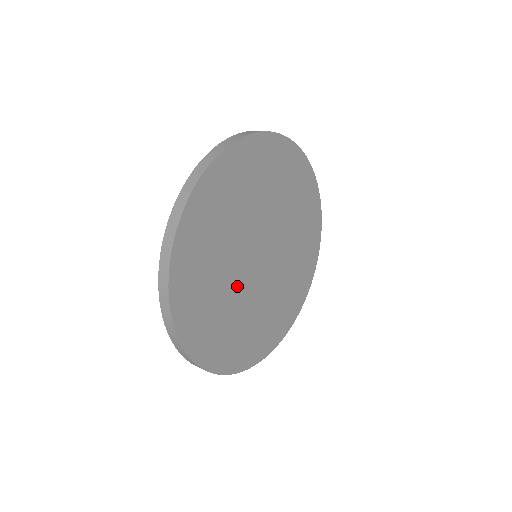
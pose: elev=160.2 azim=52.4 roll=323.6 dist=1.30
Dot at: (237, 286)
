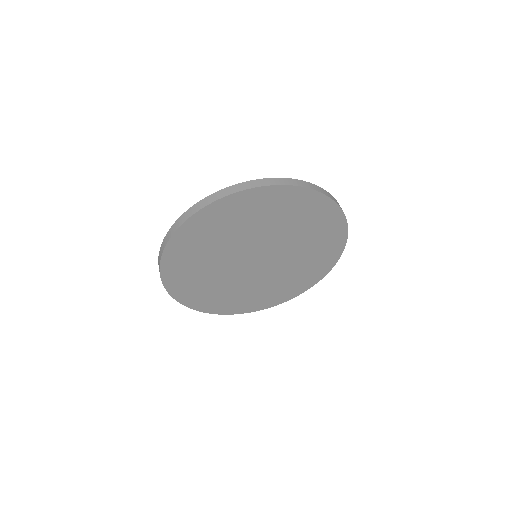
Dot at: (225, 262)
